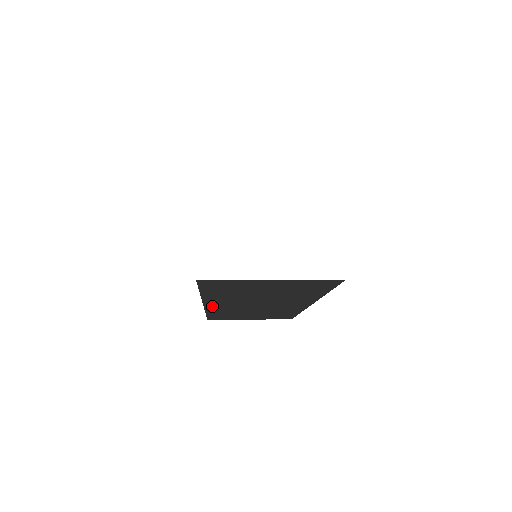
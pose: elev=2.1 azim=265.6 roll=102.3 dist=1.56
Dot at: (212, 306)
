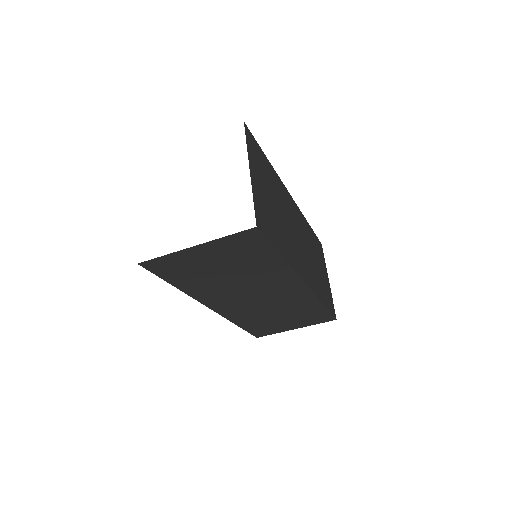
Dot at: (220, 309)
